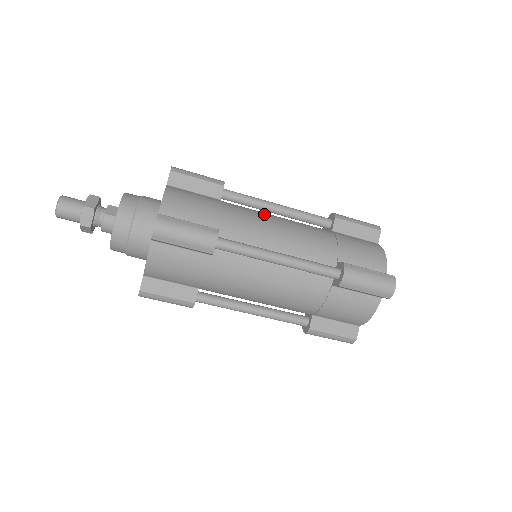
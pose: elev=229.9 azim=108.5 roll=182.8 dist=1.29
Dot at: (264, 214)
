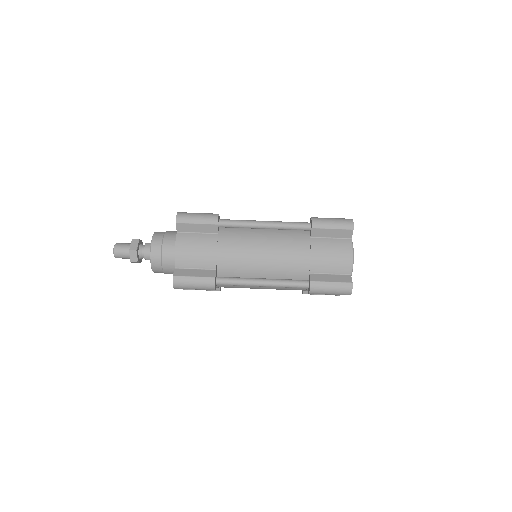
Dot at: occluded
